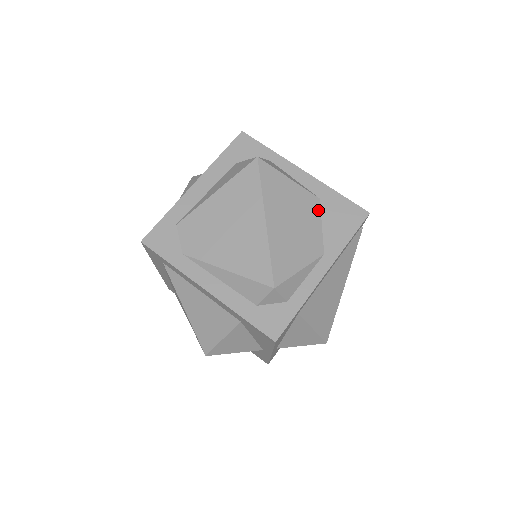
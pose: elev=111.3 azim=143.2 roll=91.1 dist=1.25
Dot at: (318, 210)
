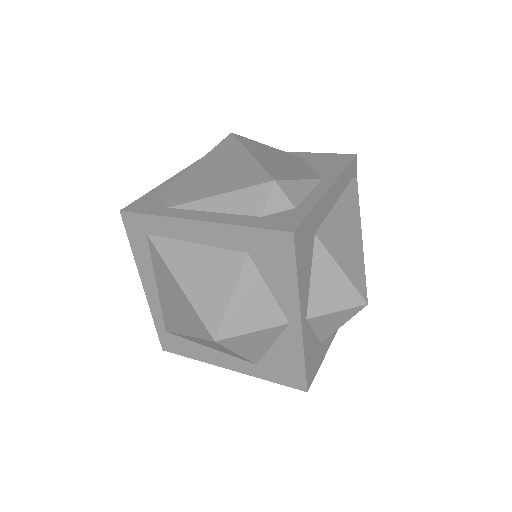
Dot at: (304, 162)
